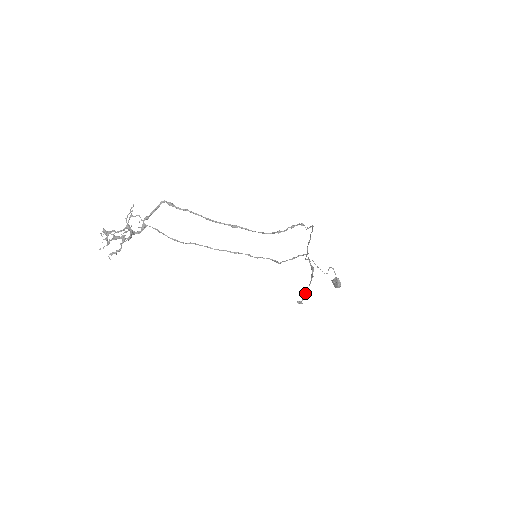
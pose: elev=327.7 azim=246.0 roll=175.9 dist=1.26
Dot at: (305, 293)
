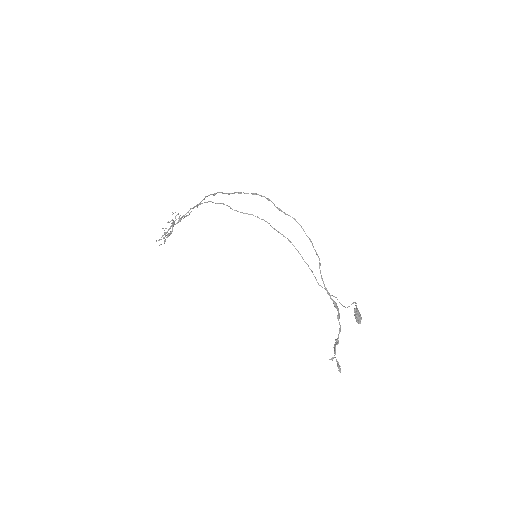
Dot at: (335, 342)
